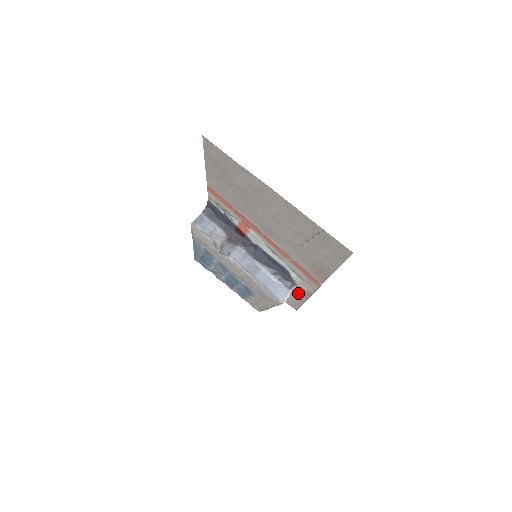
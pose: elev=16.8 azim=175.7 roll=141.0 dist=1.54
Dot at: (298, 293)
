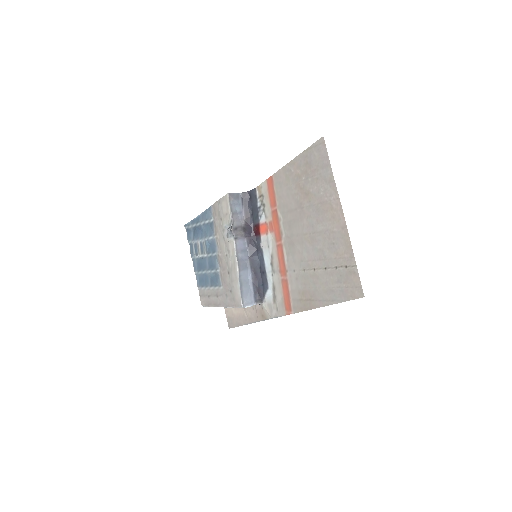
Dot at: (253, 312)
